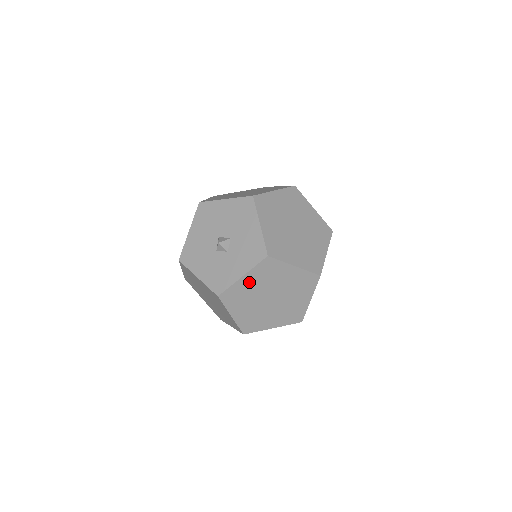
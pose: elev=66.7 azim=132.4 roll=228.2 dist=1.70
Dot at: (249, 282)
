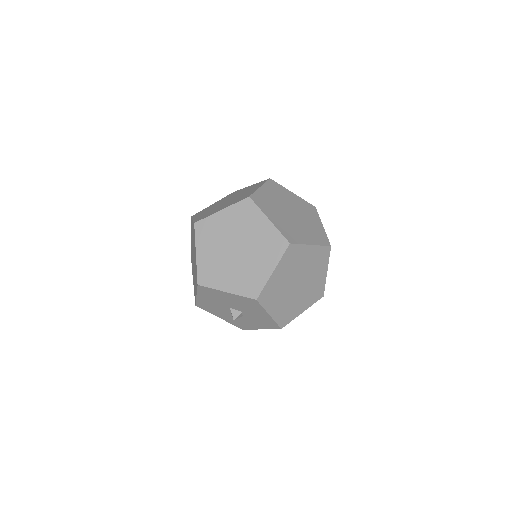
Dot at: occluded
